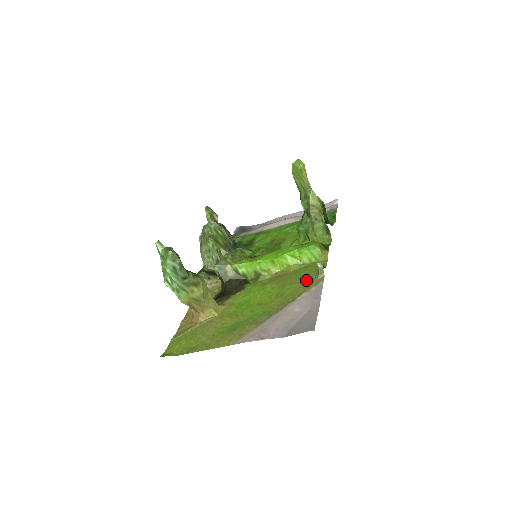
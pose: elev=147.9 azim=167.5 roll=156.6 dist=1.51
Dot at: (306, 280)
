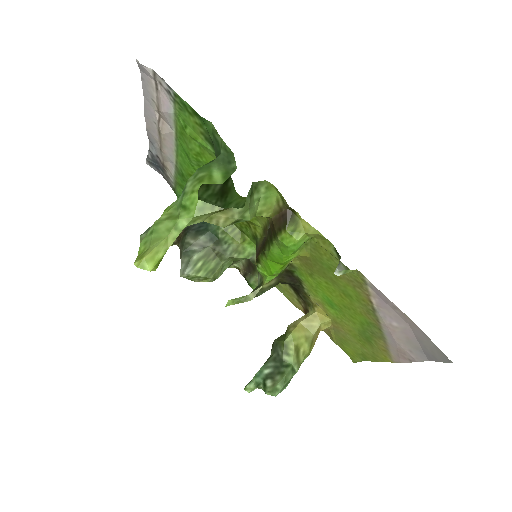
Dot at: (345, 275)
